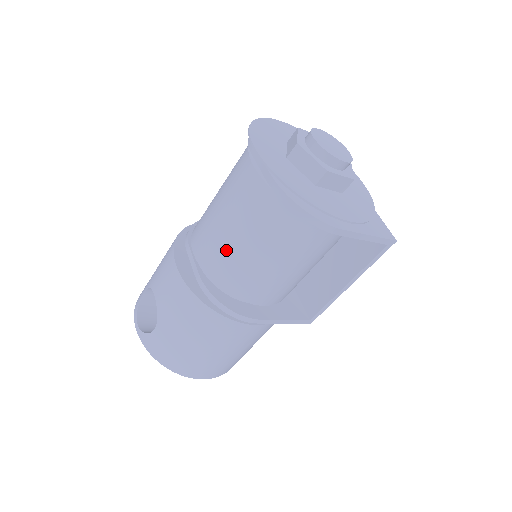
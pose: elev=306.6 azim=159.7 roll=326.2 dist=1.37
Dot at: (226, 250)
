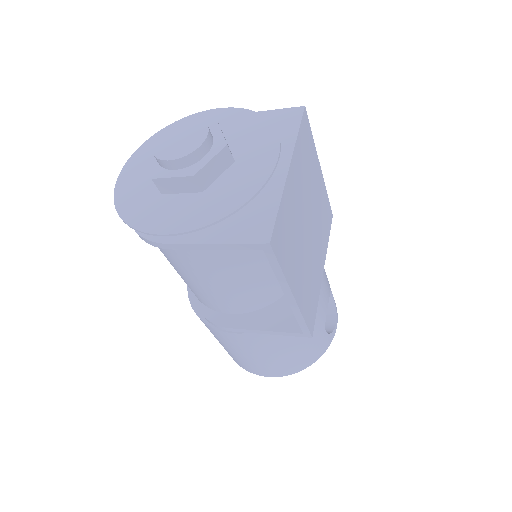
Dot at: occluded
